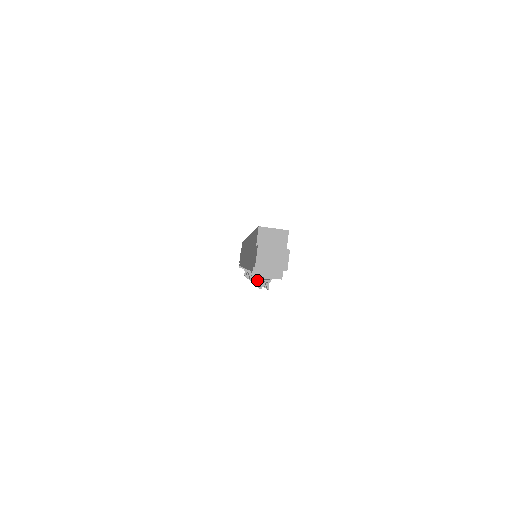
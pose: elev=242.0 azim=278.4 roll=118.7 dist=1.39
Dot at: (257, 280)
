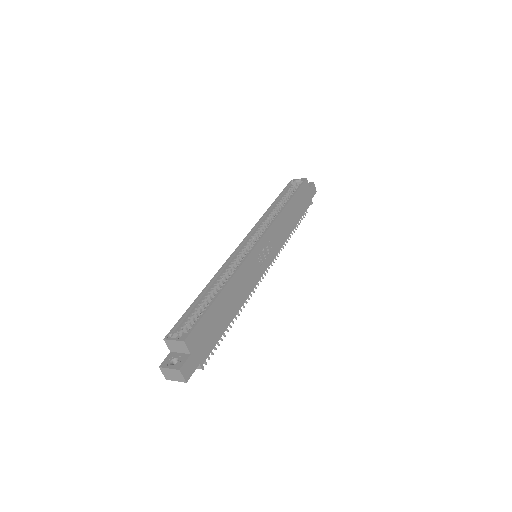
Dot at: occluded
